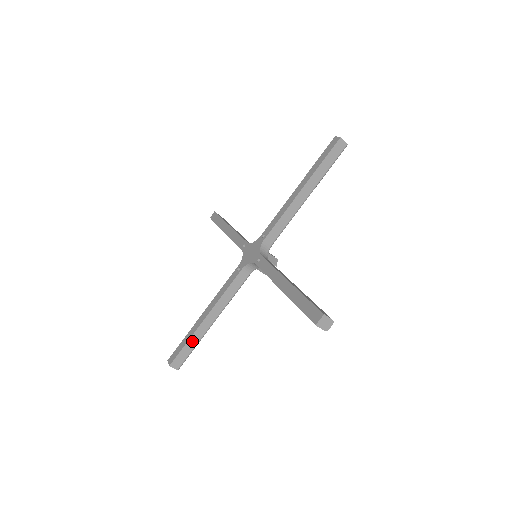
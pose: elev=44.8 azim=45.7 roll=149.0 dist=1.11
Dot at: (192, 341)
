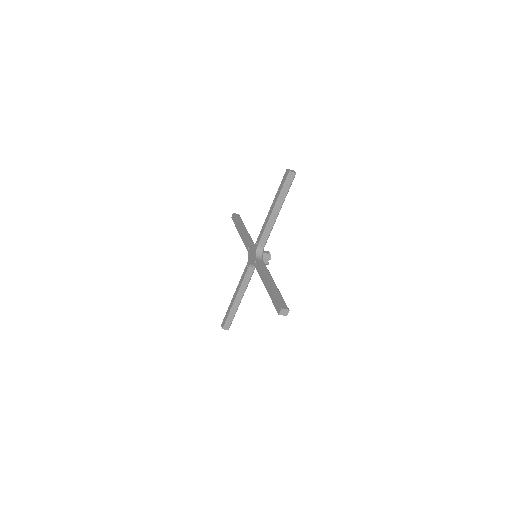
Dot at: (231, 313)
